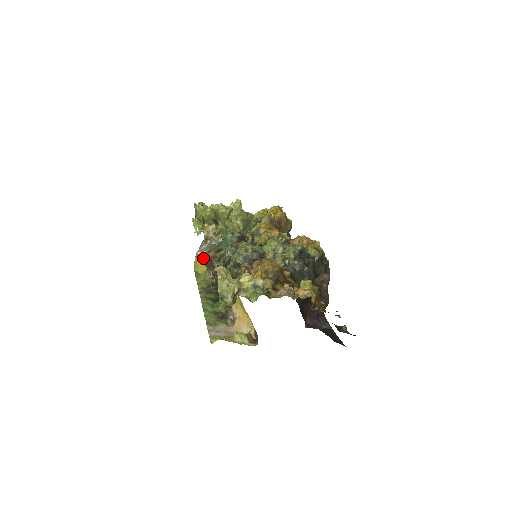
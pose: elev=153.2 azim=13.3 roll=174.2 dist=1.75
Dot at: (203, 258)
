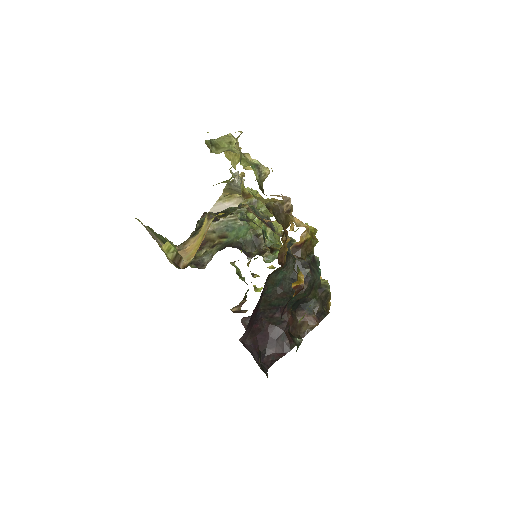
Dot at: occluded
